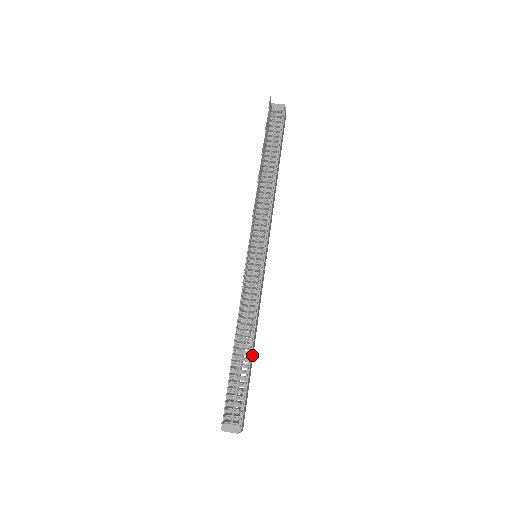
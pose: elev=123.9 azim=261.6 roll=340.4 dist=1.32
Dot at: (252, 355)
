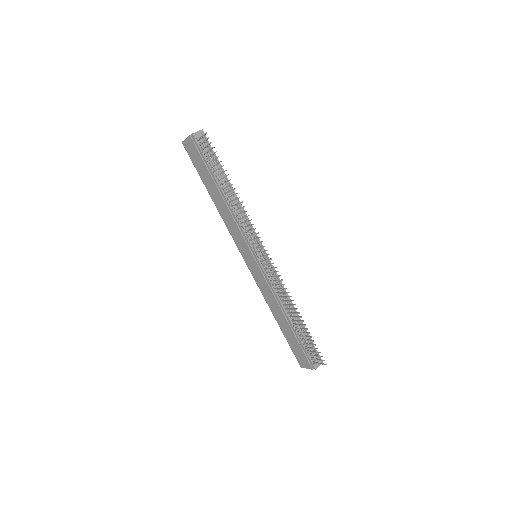
Dot at: occluded
